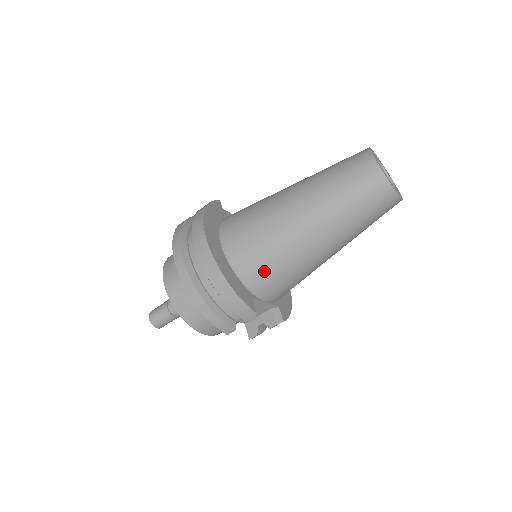
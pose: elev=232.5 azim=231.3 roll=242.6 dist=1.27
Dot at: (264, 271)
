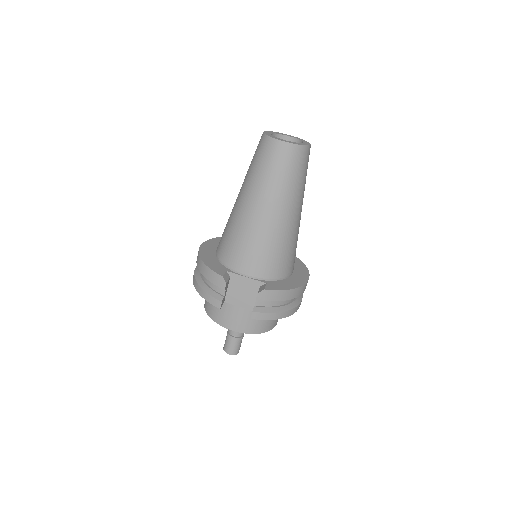
Dot at: (230, 247)
